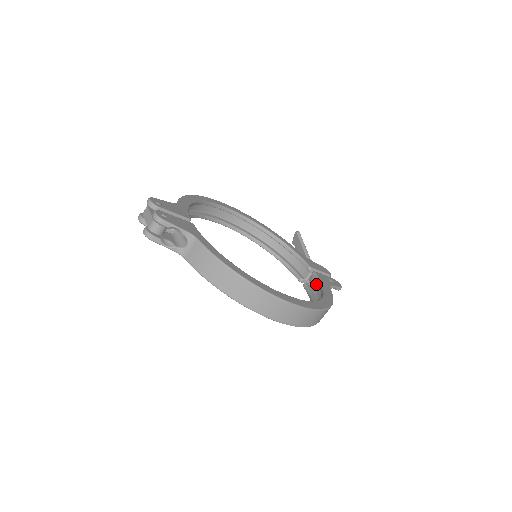
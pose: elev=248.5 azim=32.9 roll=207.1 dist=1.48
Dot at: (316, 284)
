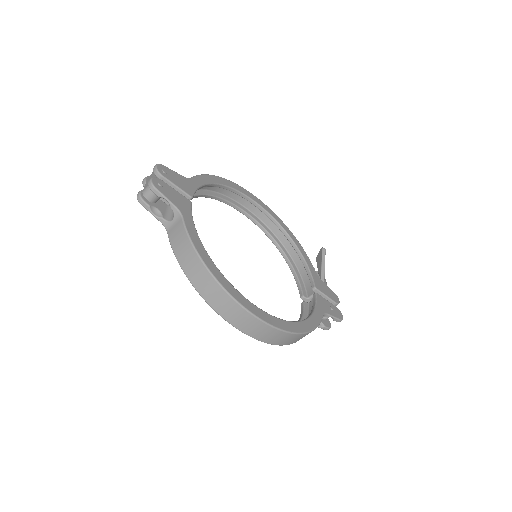
Dot at: occluded
